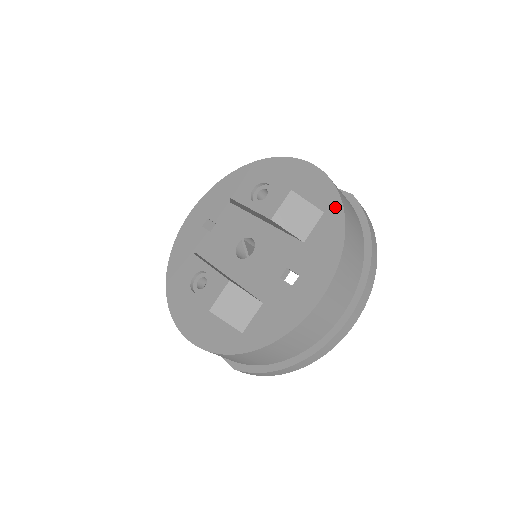
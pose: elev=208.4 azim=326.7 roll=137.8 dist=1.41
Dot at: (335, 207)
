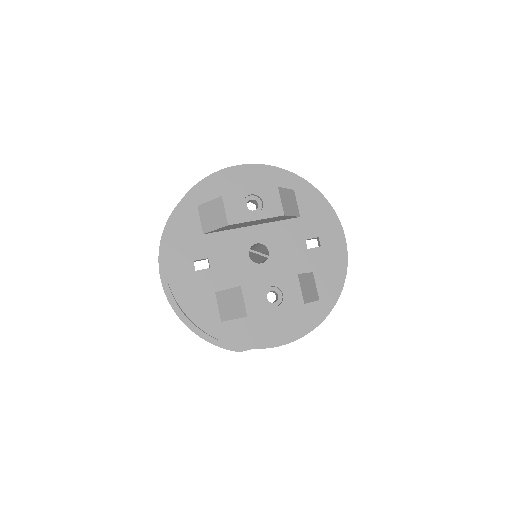
Dot at: (298, 182)
